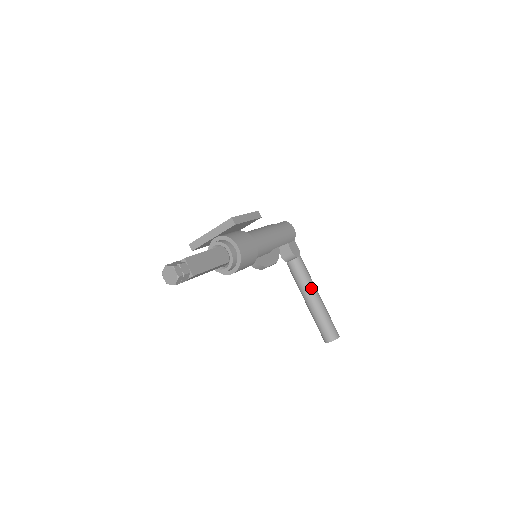
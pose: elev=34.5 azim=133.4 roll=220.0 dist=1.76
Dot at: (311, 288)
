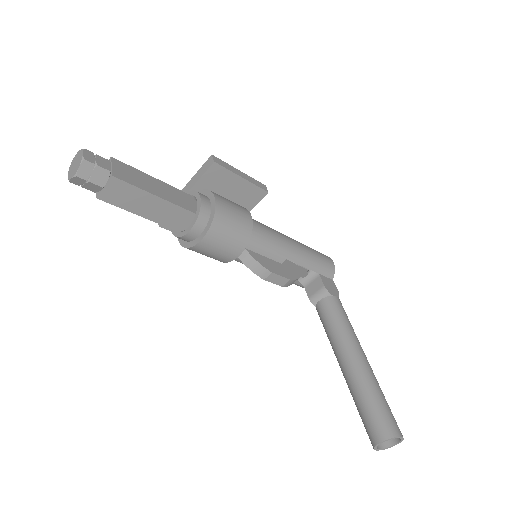
Dot at: (351, 341)
